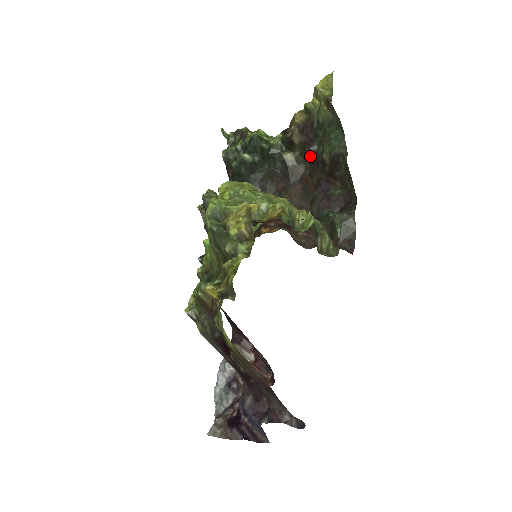
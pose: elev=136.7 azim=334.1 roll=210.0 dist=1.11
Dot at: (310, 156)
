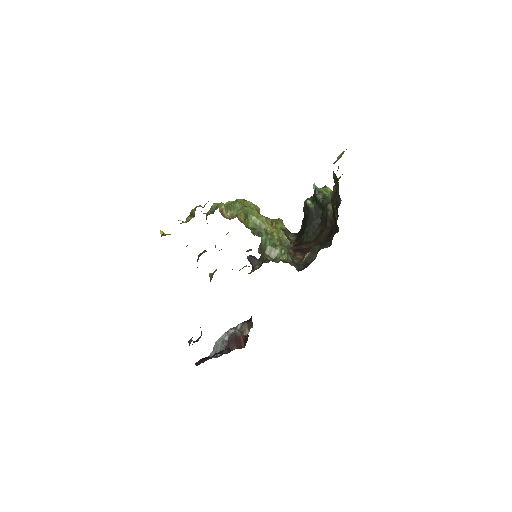
Dot at: (337, 208)
